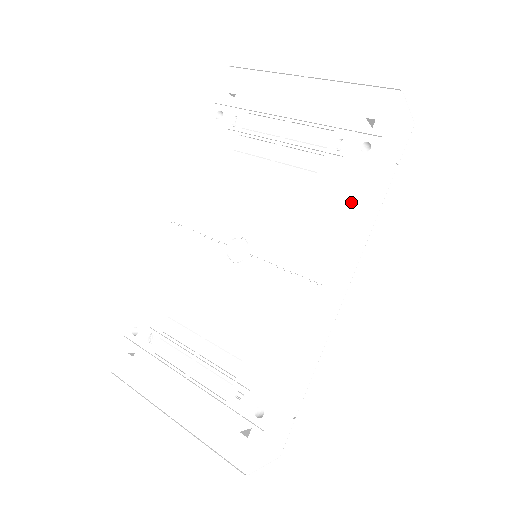
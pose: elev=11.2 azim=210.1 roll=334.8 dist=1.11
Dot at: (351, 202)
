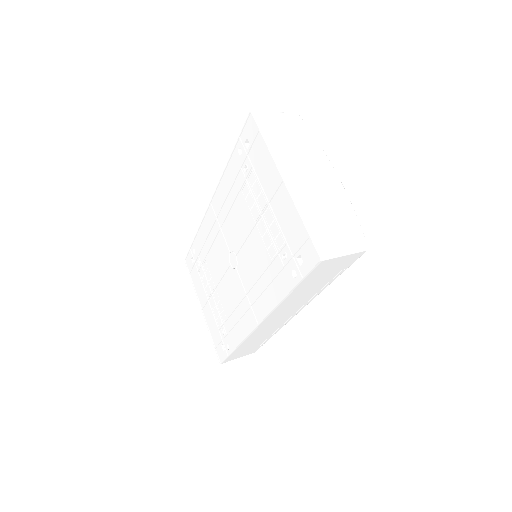
Dot at: (279, 297)
